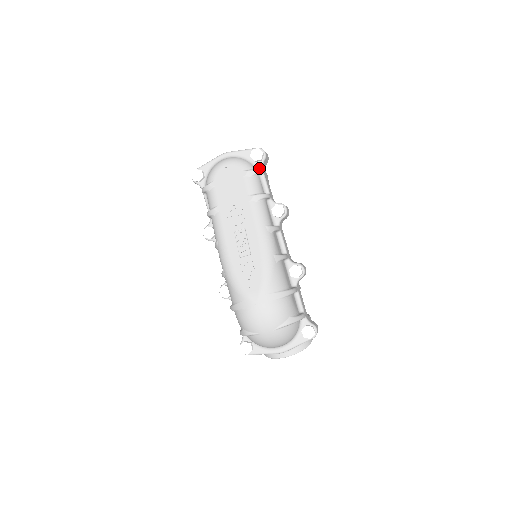
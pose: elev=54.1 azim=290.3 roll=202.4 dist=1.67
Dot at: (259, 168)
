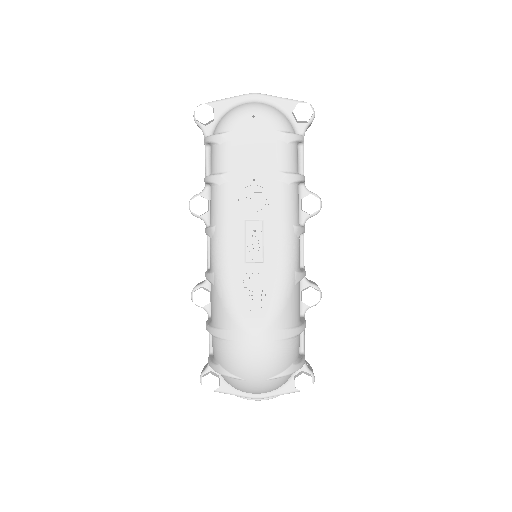
Dot at: (300, 133)
